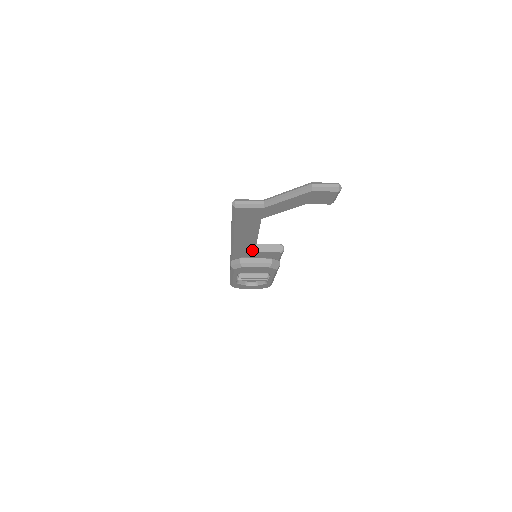
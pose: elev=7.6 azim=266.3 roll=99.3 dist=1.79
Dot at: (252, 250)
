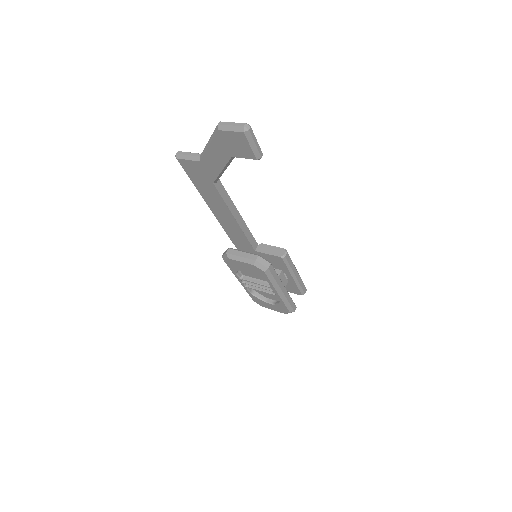
Dot at: (250, 246)
